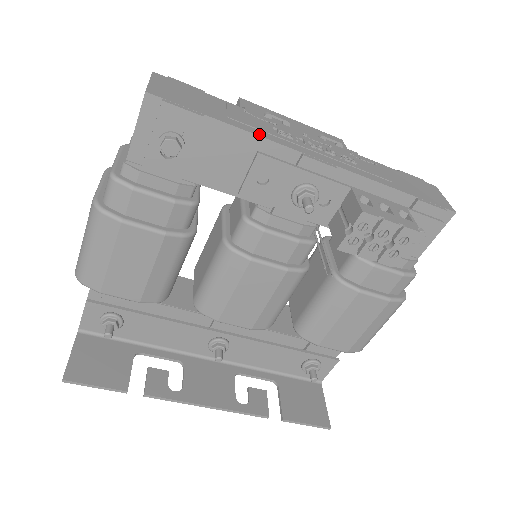
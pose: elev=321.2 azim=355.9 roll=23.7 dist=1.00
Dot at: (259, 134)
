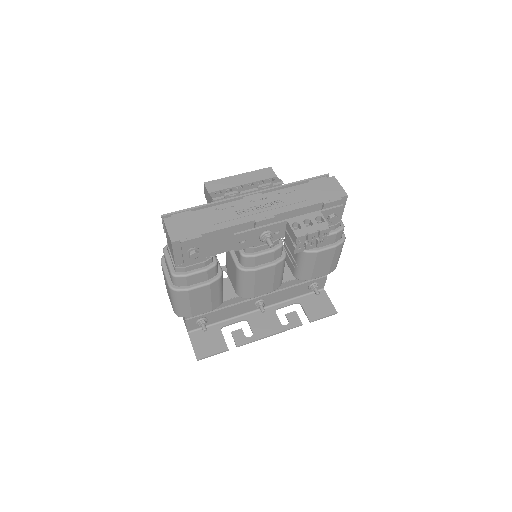
Dot at: (230, 225)
